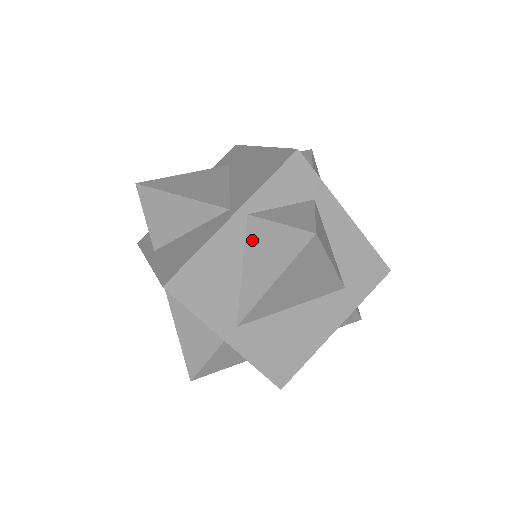
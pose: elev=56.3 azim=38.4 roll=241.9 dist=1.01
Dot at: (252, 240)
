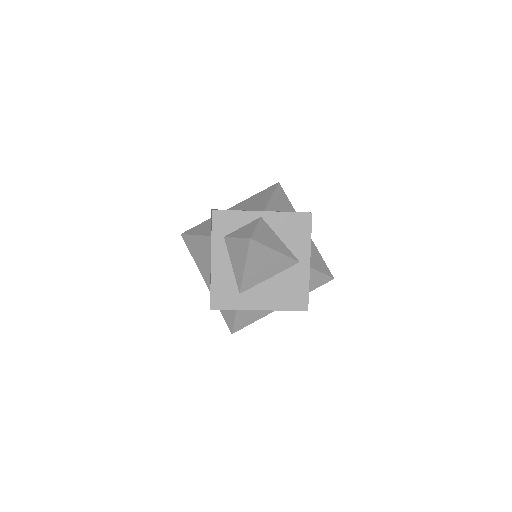
Dot at: occluded
